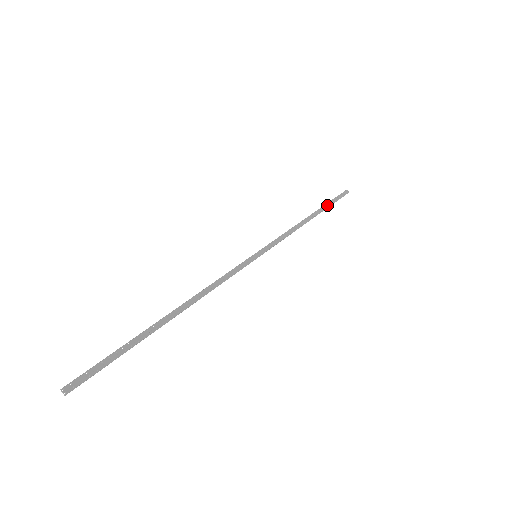
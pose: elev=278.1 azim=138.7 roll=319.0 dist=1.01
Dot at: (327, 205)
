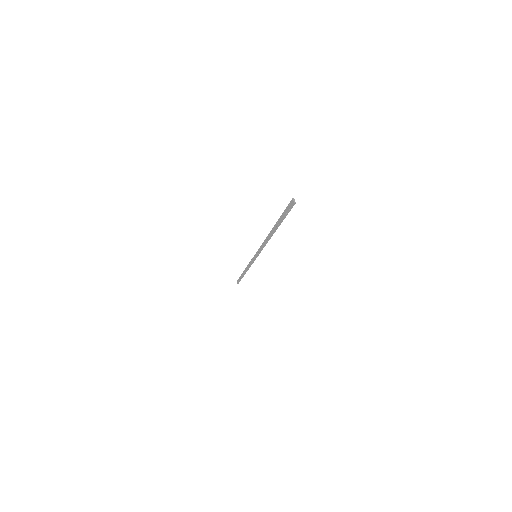
Dot at: occluded
